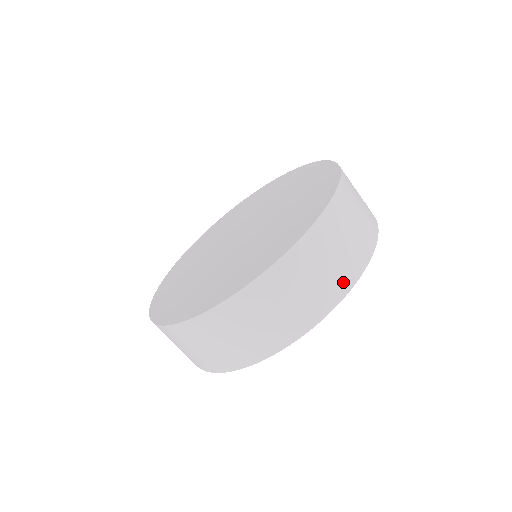
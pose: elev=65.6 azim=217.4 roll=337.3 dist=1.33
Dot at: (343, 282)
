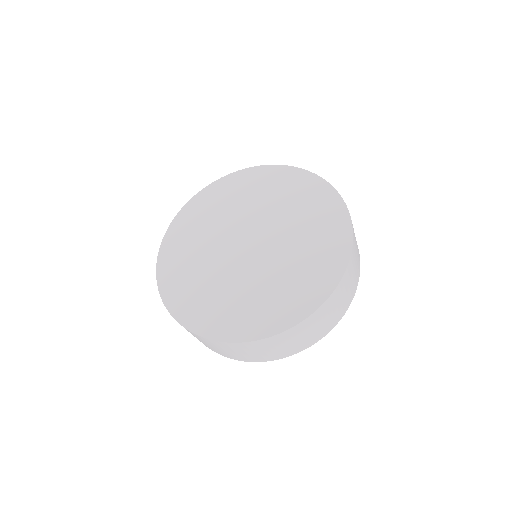
Dot at: (358, 275)
